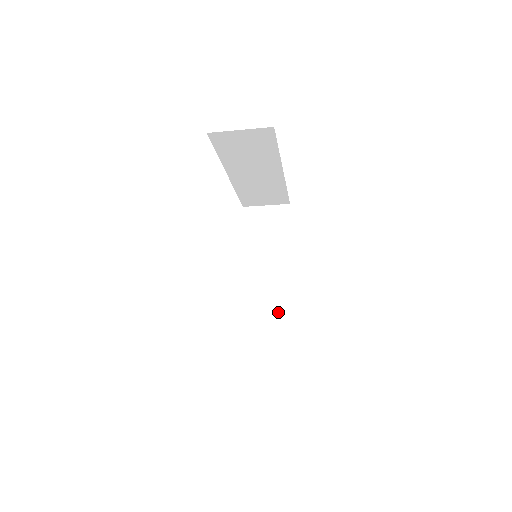
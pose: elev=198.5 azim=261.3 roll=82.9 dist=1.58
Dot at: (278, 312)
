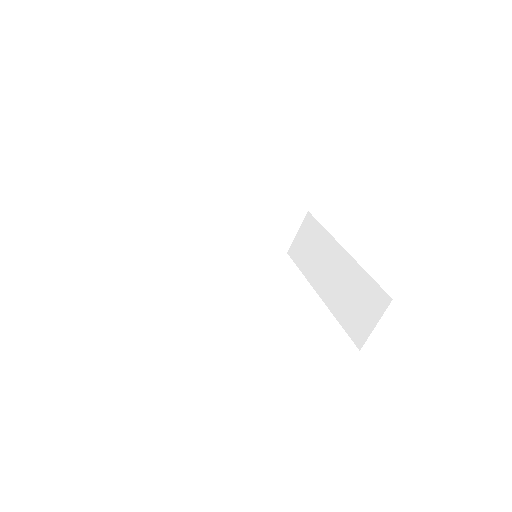
Dot at: (357, 287)
